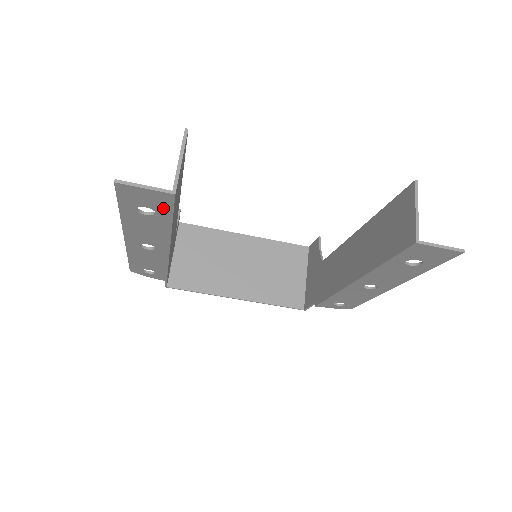
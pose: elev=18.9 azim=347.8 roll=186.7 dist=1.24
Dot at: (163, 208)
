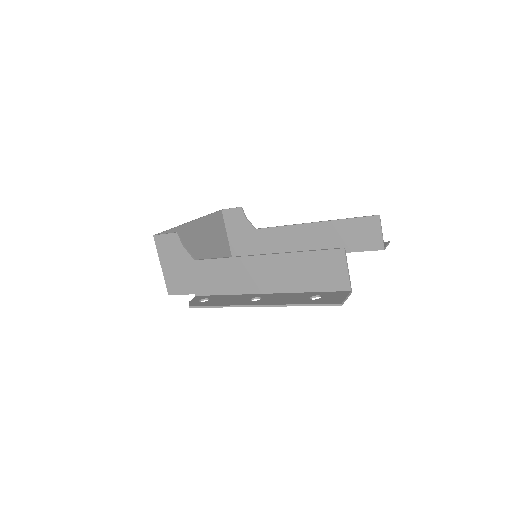
Dot at: occluded
